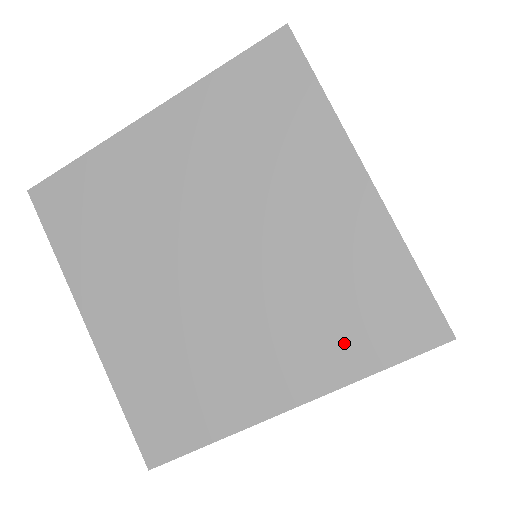
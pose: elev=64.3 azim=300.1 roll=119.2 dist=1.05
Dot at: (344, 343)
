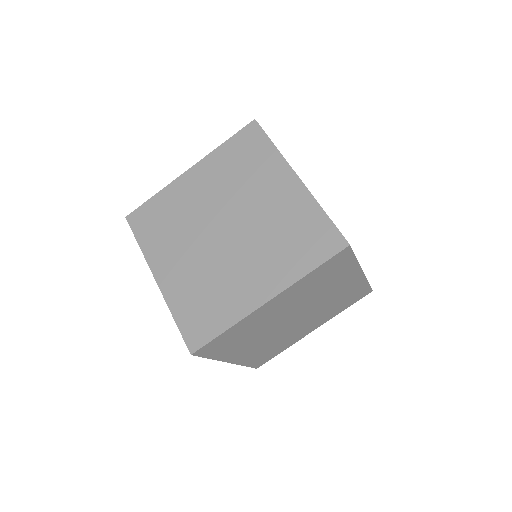
Dot at: (294, 259)
